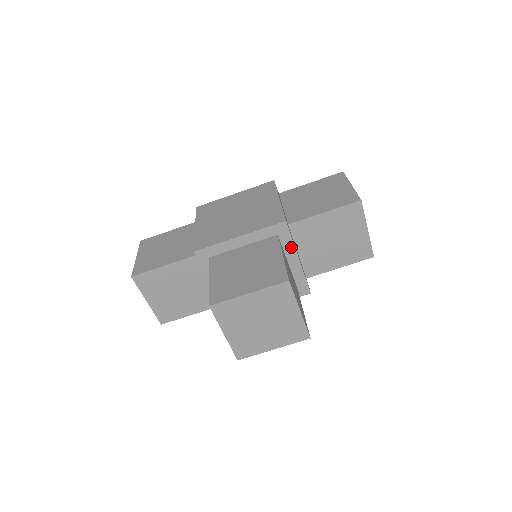
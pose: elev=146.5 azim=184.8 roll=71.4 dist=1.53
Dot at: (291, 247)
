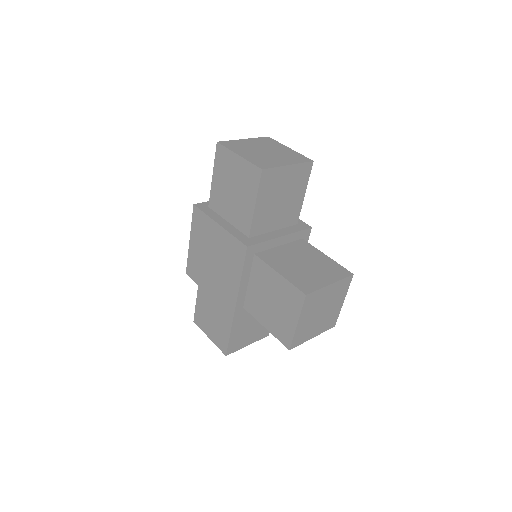
Dot at: (269, 243)
